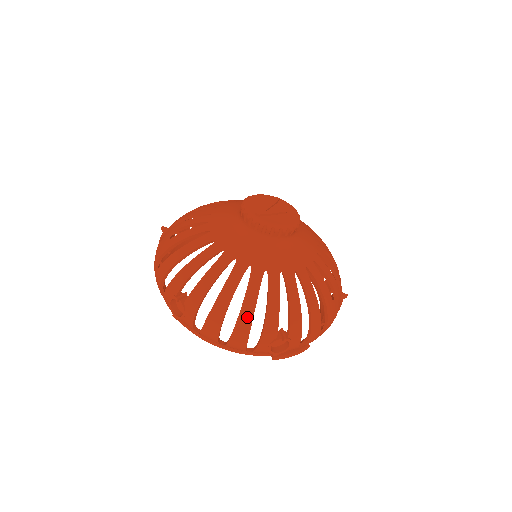
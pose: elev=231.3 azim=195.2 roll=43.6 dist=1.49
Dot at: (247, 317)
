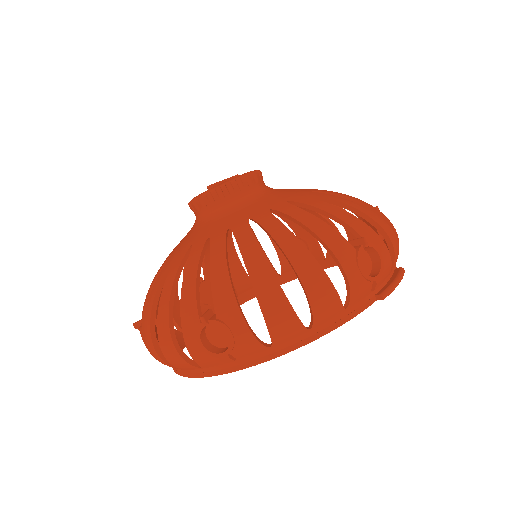
Dot at: (299, 253)
